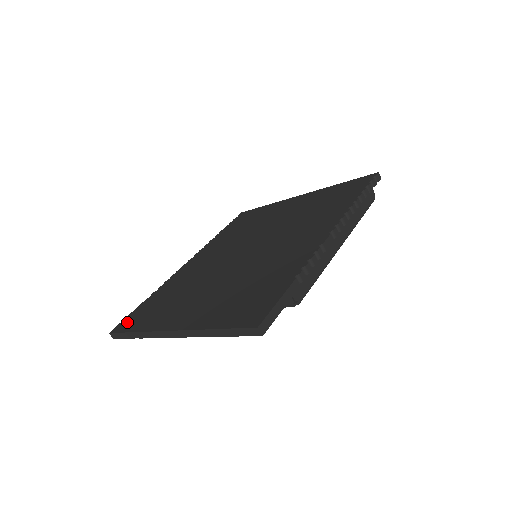
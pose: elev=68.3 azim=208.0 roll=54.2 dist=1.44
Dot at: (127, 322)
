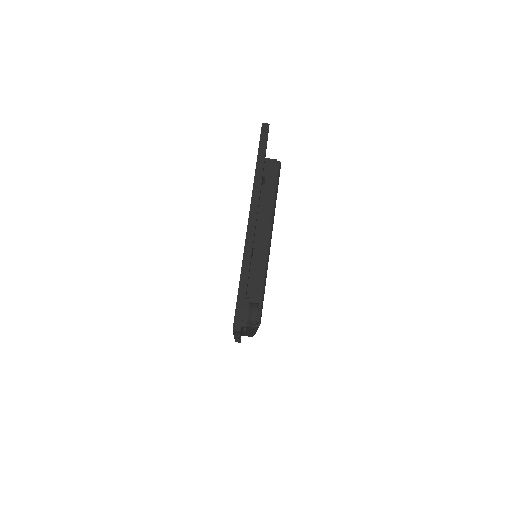
Dot at: occluded
